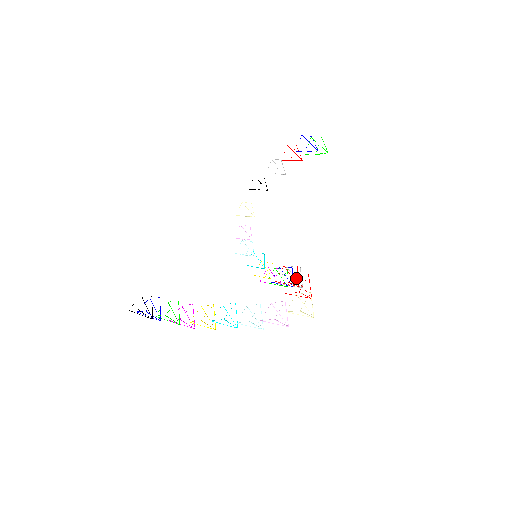
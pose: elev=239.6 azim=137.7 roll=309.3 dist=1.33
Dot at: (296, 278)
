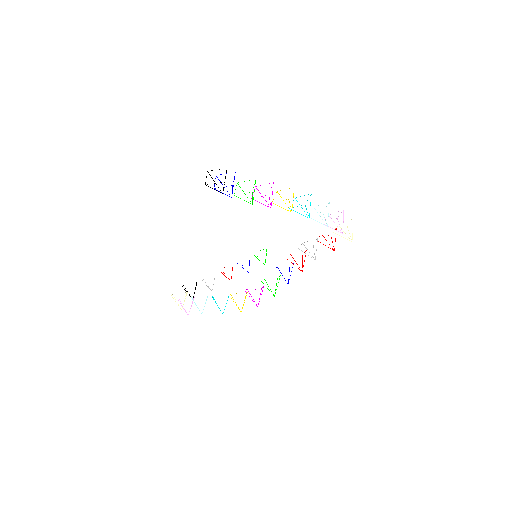
Dot at: (318, 241)
